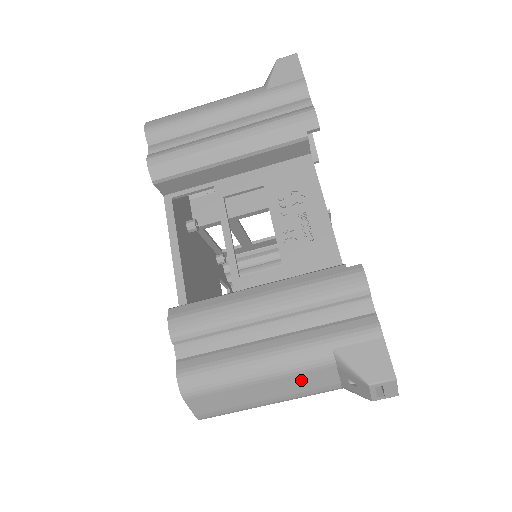
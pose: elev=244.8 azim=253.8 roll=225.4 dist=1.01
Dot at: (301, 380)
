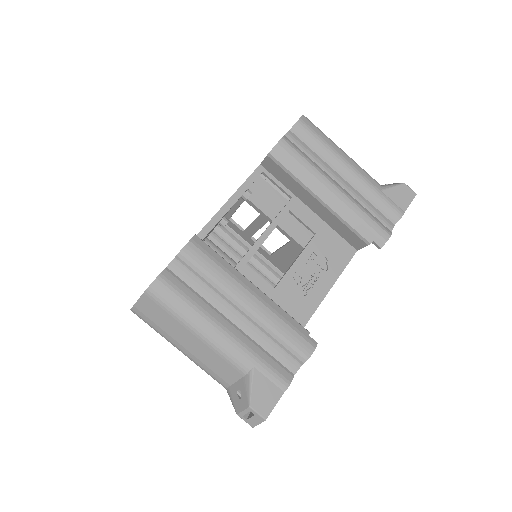
Dot at: (216, 360)
